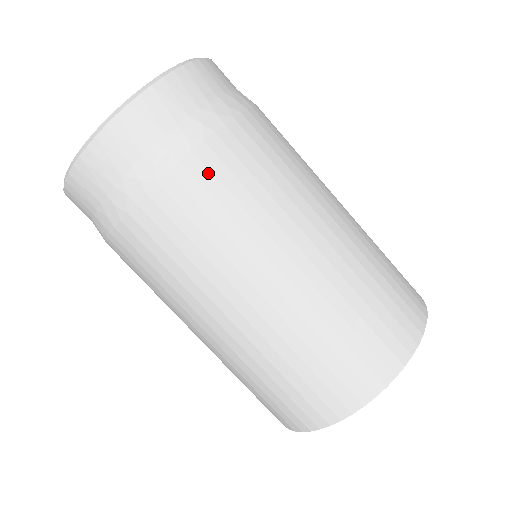
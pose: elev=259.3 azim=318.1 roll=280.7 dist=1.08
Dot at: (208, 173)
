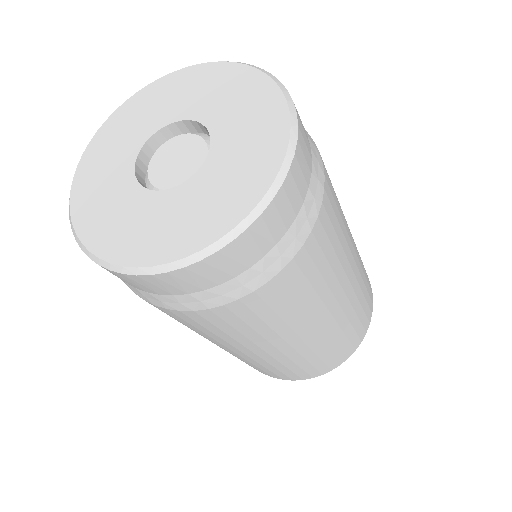
Dot at: occluded
